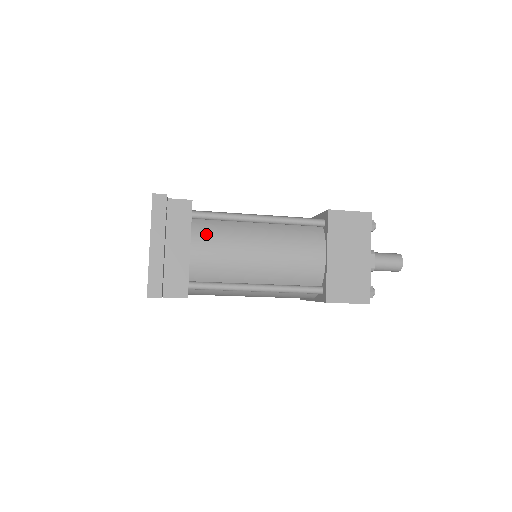
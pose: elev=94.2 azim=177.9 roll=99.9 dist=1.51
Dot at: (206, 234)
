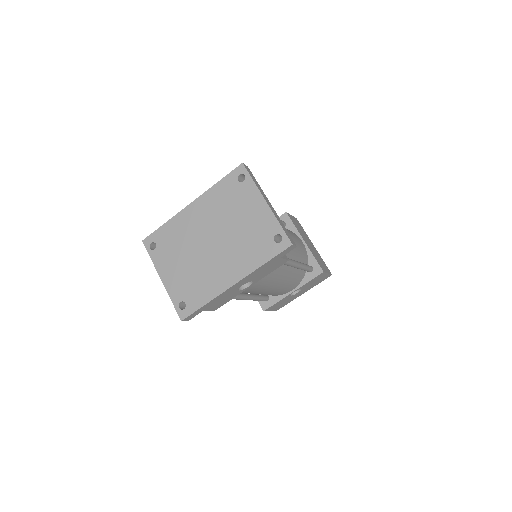
Dot at: occluded
